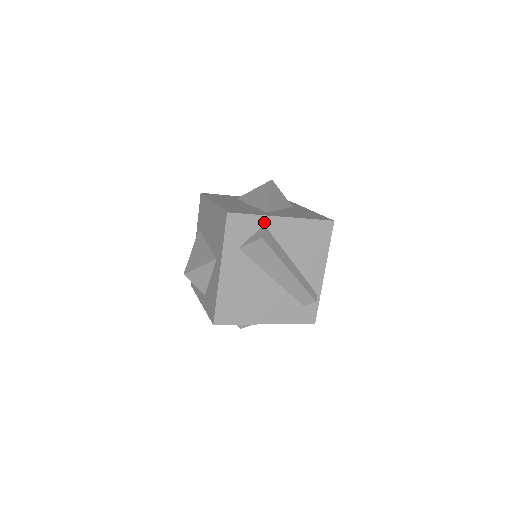
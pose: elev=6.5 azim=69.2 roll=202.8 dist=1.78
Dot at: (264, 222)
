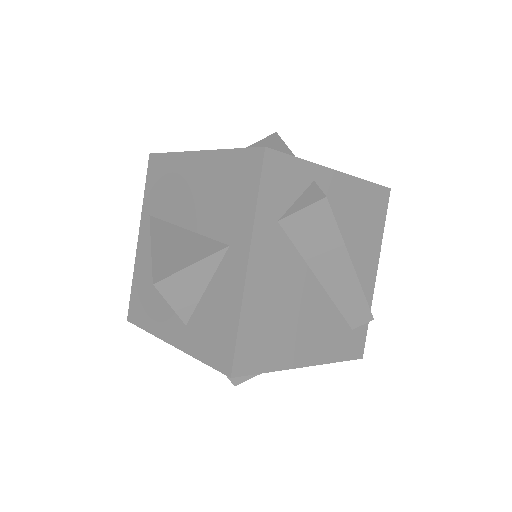
Dot at: (314, 176)
